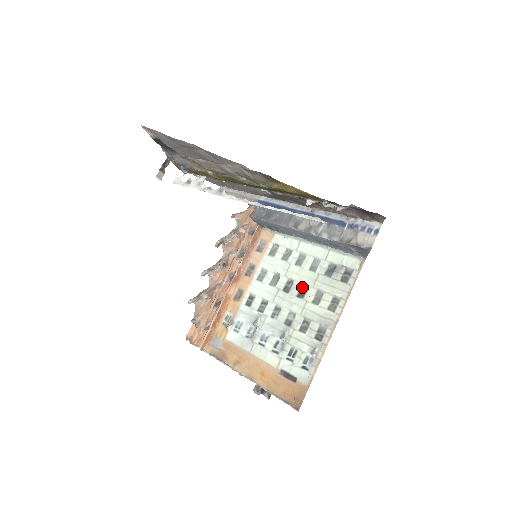
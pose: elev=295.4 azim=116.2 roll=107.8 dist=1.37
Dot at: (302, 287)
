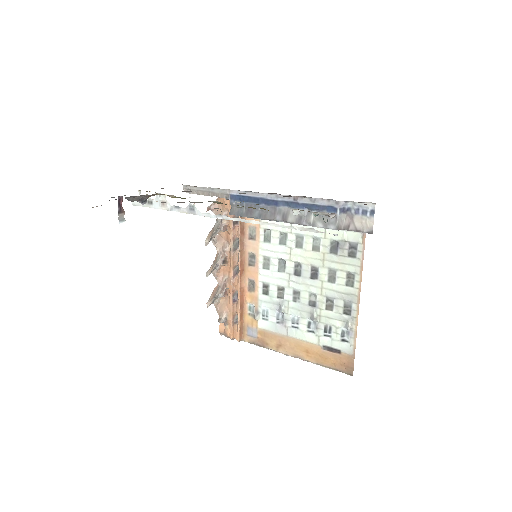
Dot at: (312, 268)
